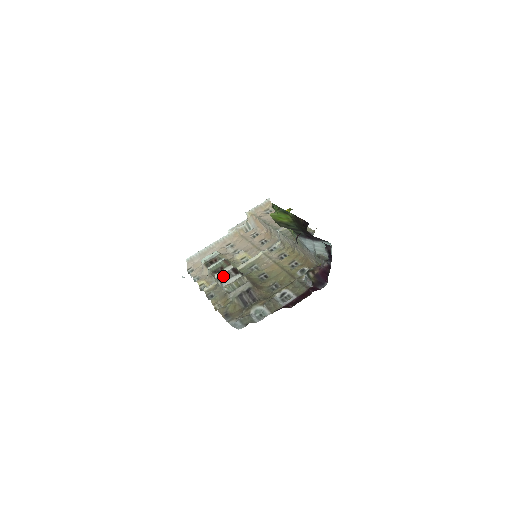
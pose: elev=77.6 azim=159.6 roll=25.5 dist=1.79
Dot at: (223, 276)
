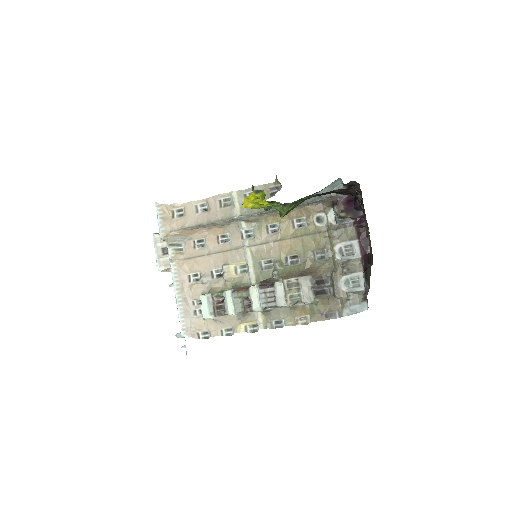
Dot at: (264, 301)
